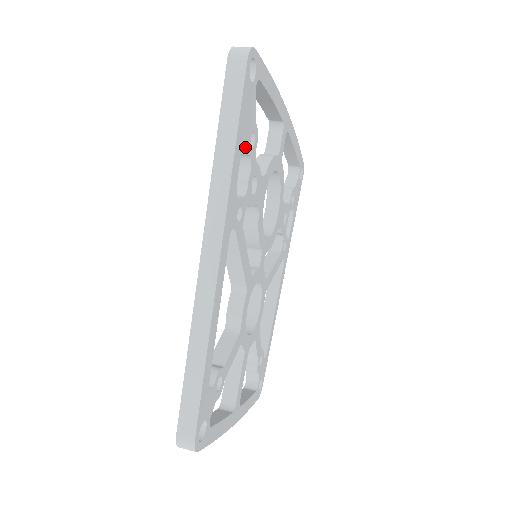
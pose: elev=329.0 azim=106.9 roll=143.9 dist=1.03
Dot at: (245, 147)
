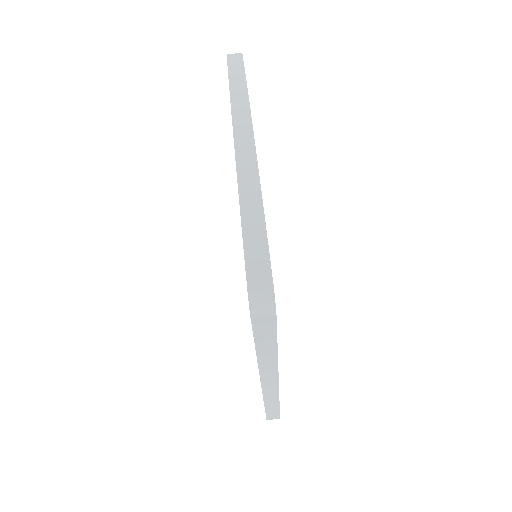
Dot at: occluded
